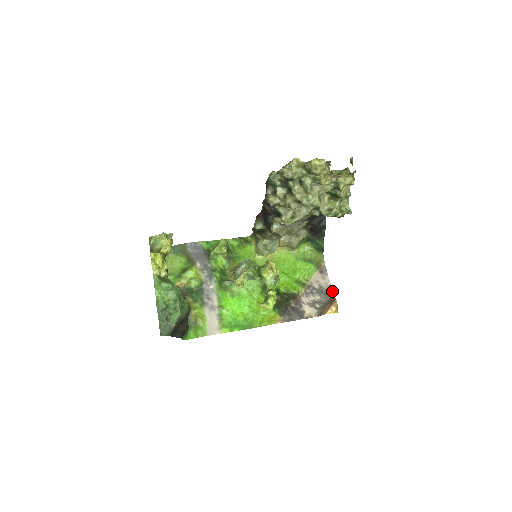
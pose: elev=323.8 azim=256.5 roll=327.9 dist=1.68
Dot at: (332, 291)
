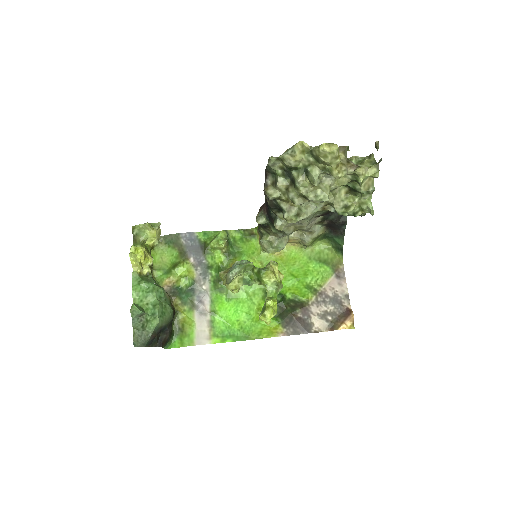
Dot at: (349, 301)
